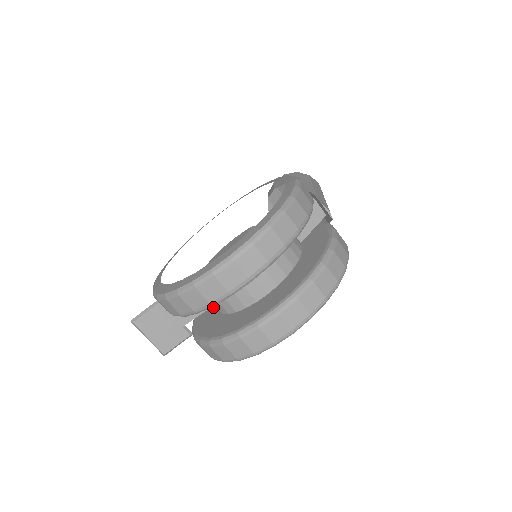
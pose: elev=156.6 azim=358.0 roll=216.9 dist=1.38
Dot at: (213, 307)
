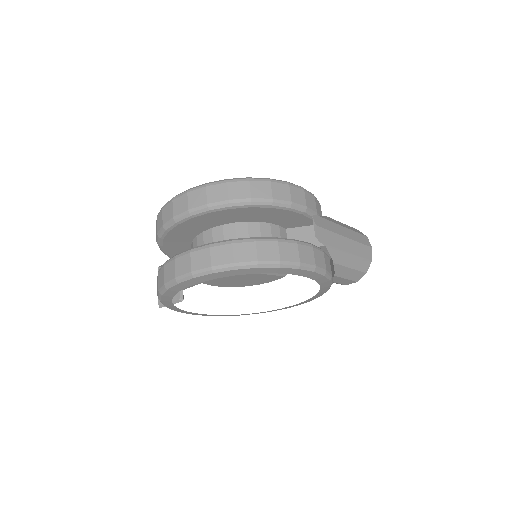
Dot at: occluded
